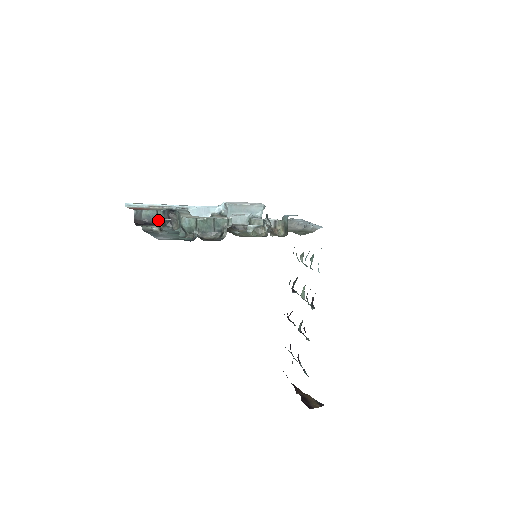
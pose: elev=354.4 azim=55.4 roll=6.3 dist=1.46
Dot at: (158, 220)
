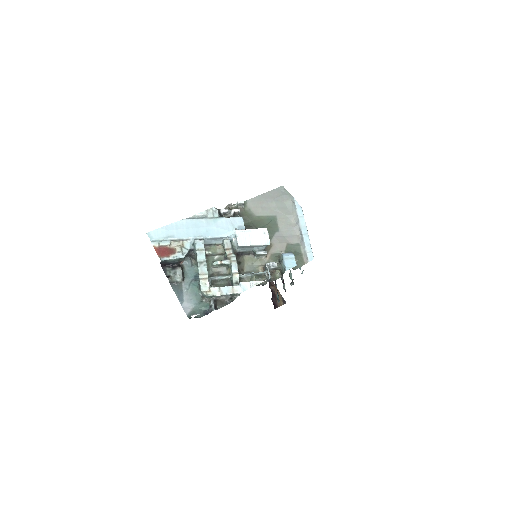
Dot at: (180, 260)
